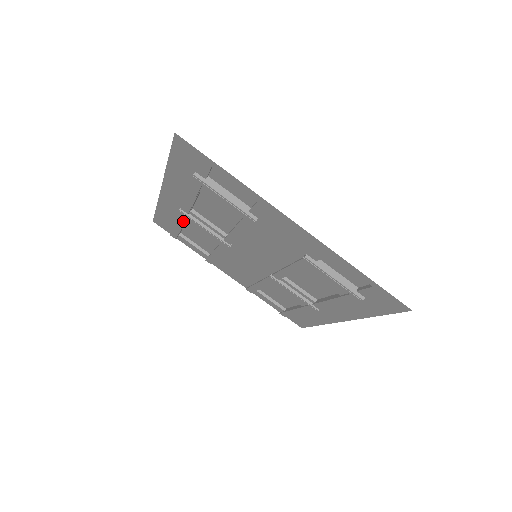
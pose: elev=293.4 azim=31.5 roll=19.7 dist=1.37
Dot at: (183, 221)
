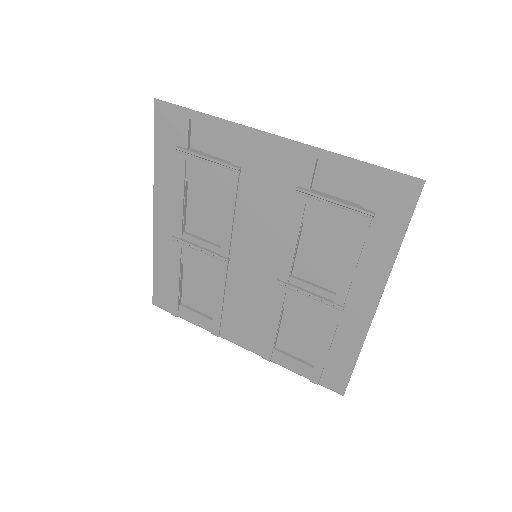
Dot at: (179, 262)
